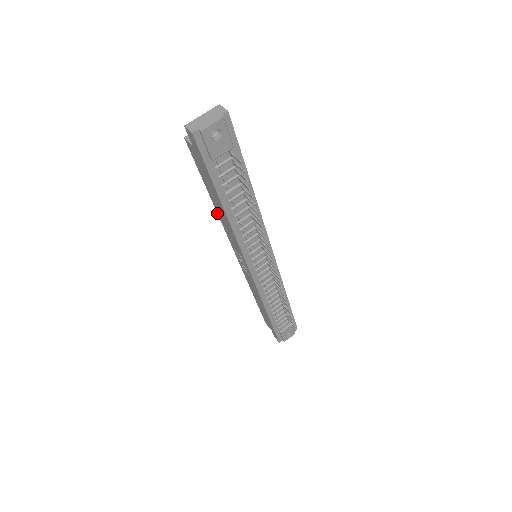
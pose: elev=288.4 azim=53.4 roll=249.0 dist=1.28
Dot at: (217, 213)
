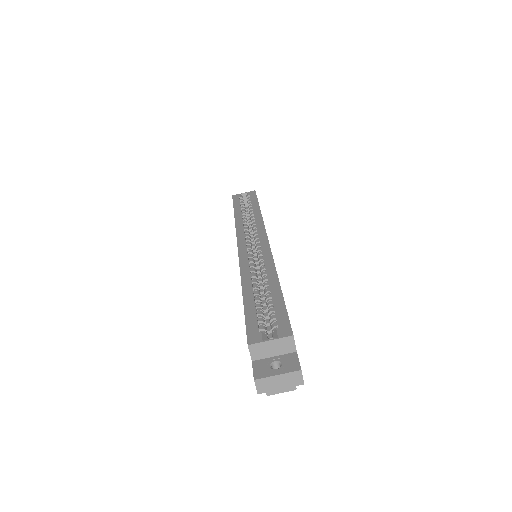
Dot at: (241, 280)
